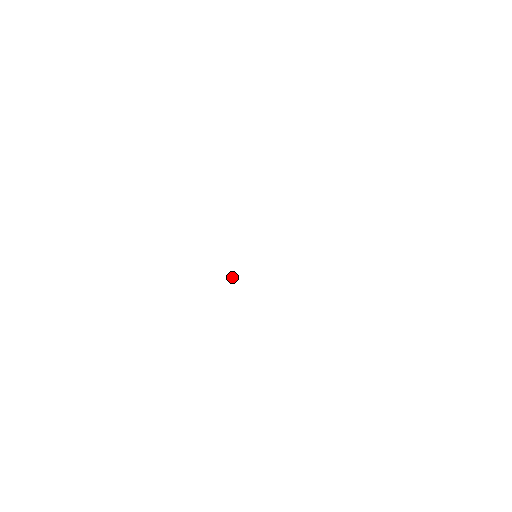
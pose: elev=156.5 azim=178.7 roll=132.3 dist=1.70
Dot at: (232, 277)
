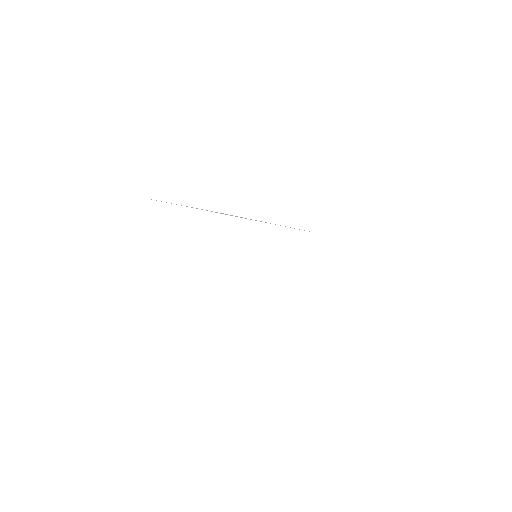
Dot at: occluded
